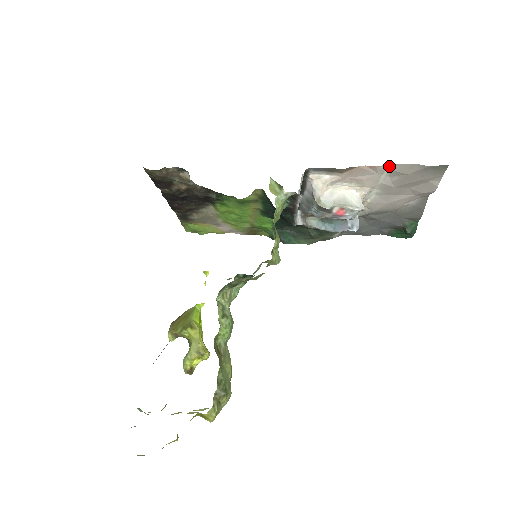
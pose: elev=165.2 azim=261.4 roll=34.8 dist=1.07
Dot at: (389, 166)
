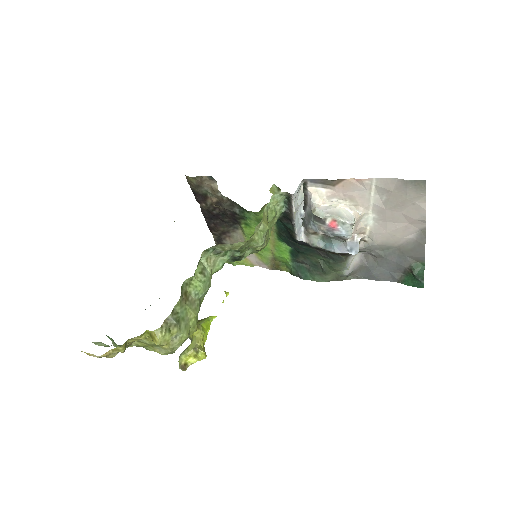
Dot at: (374, 181)
